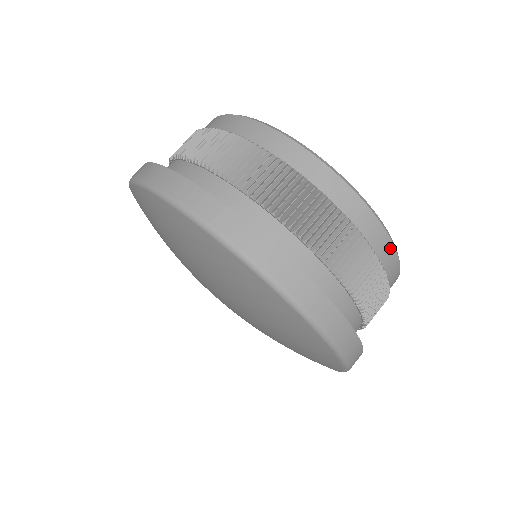
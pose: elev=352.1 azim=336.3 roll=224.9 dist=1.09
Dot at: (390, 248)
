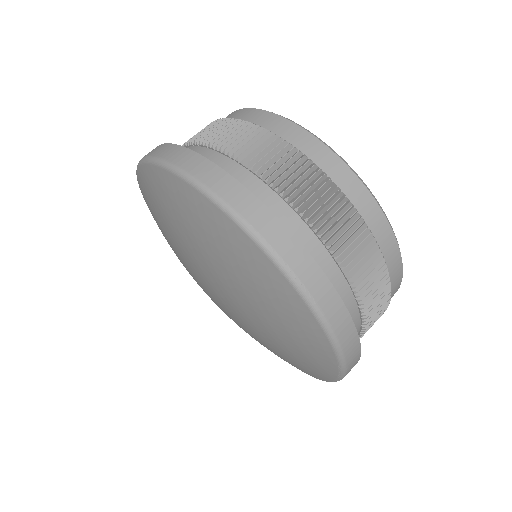
Dot at: (399, 278)
